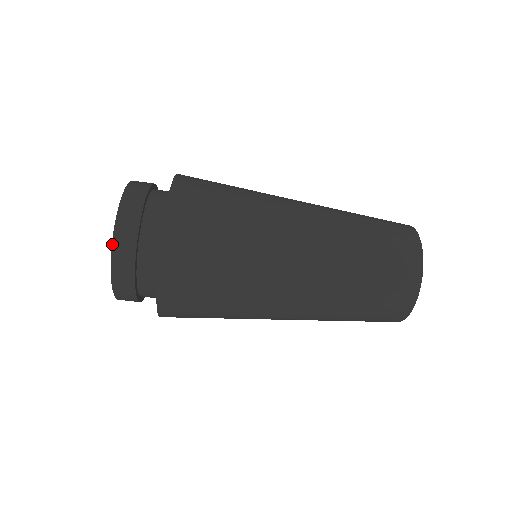
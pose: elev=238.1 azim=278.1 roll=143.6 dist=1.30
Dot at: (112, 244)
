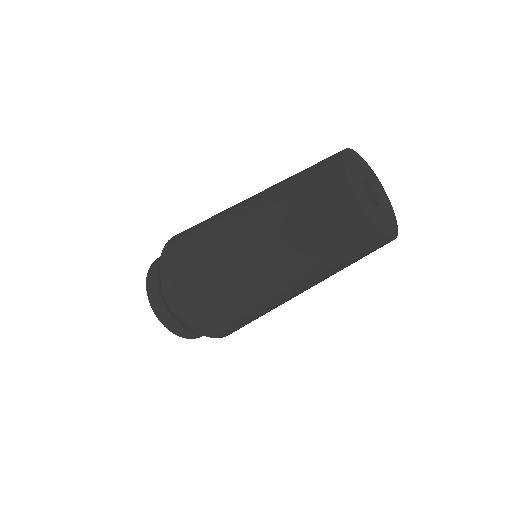
Dot at: (152, 309)
